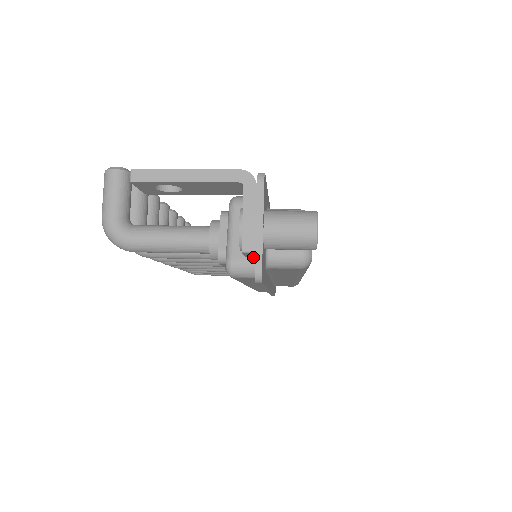
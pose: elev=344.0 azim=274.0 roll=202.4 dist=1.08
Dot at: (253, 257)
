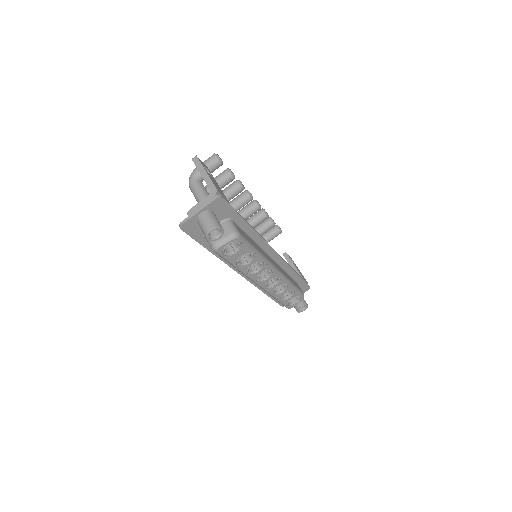
Dot at: occluded
